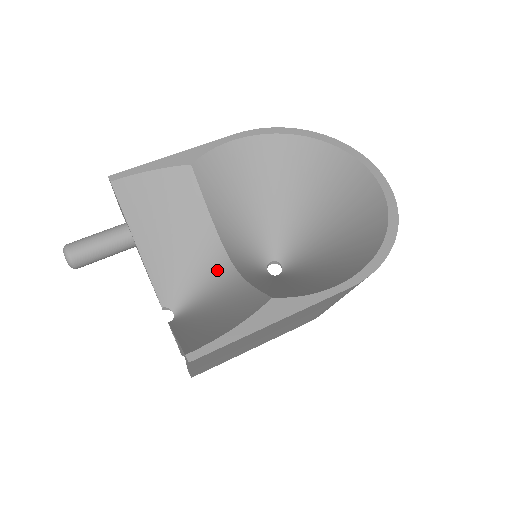
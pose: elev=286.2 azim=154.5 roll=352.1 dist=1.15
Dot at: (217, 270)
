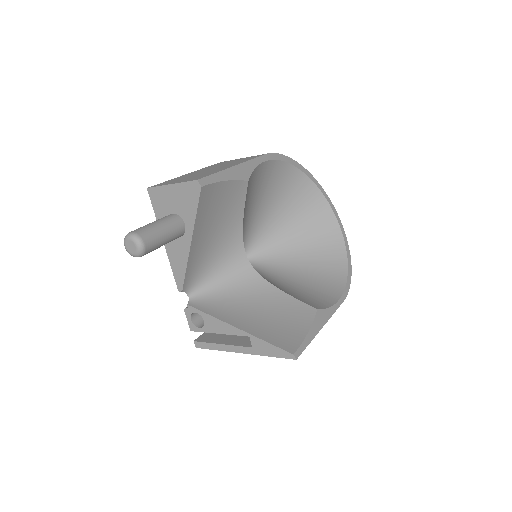
Dot at: (236, 266)
